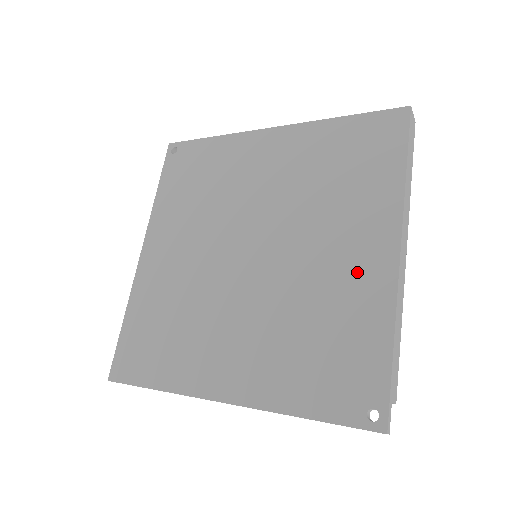
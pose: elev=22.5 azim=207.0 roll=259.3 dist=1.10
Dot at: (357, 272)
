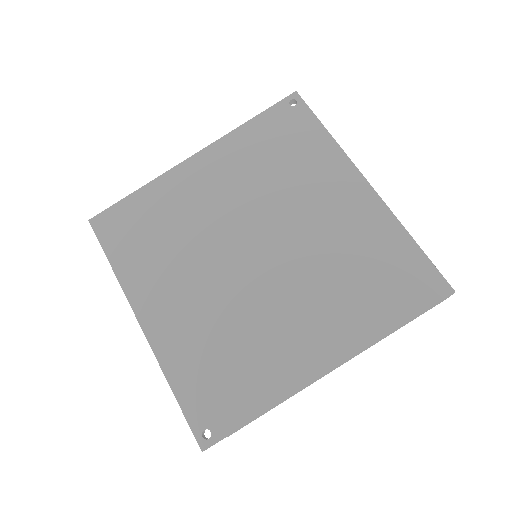
Dot at: (293, 351)
